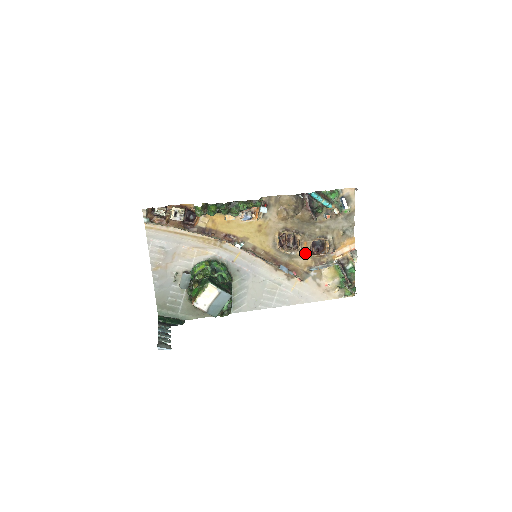
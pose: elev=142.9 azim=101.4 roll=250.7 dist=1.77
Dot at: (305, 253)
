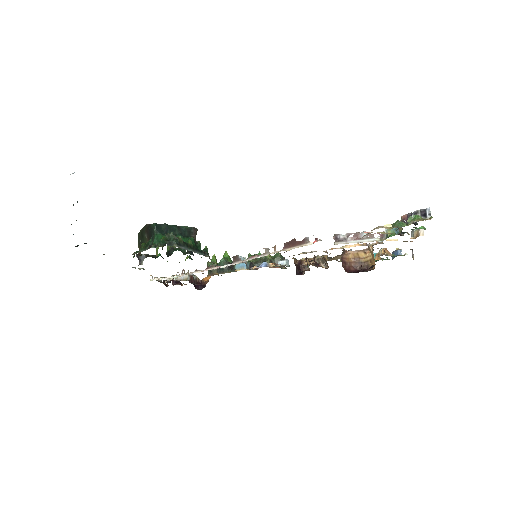
Dot at: occluded
